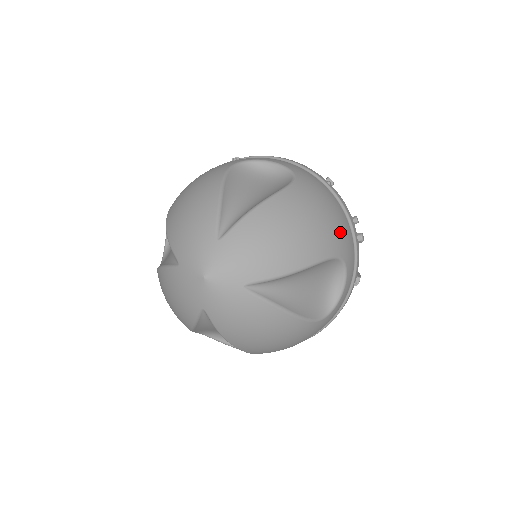
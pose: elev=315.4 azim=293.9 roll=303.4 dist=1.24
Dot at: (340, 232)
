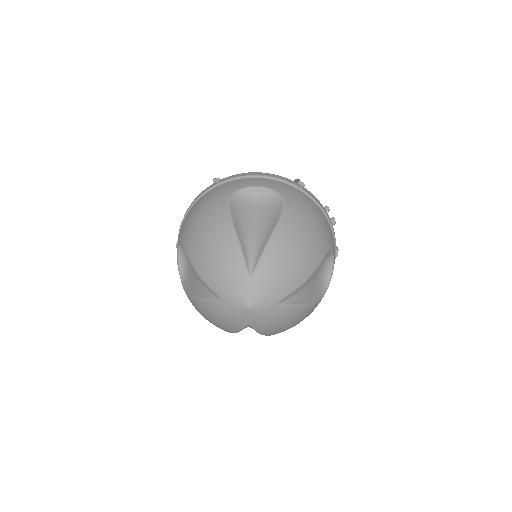
Dot at: (325, 231)
